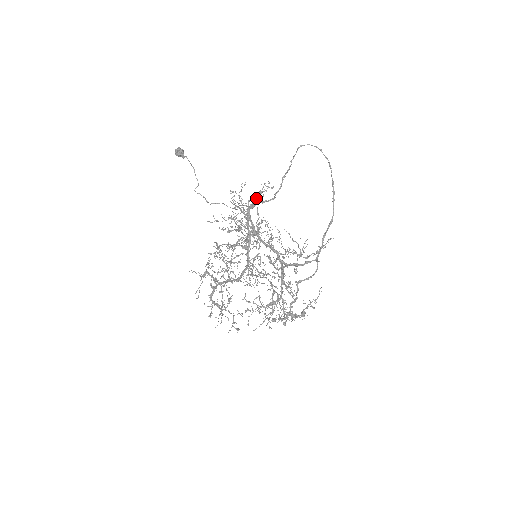
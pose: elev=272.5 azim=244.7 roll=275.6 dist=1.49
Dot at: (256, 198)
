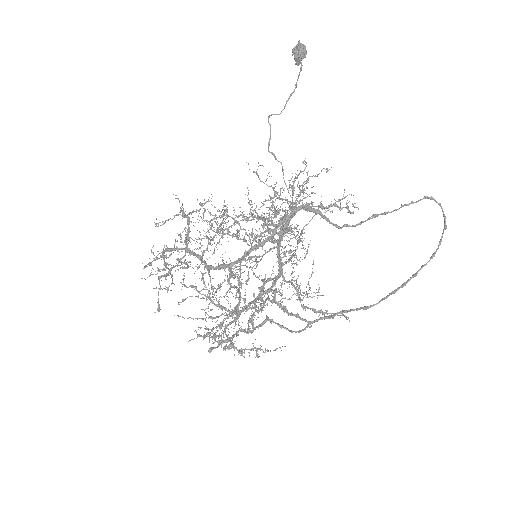
Dot at: (321, 206)
